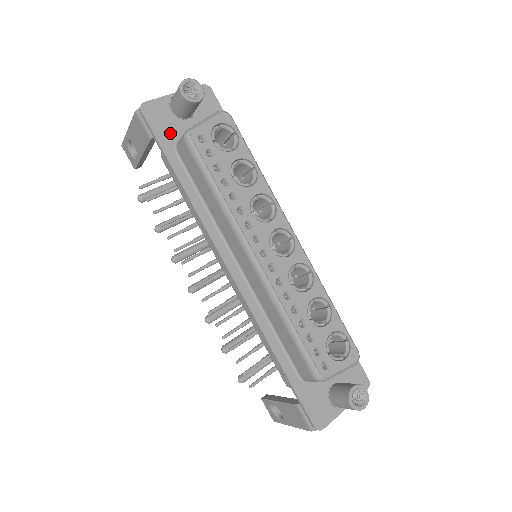
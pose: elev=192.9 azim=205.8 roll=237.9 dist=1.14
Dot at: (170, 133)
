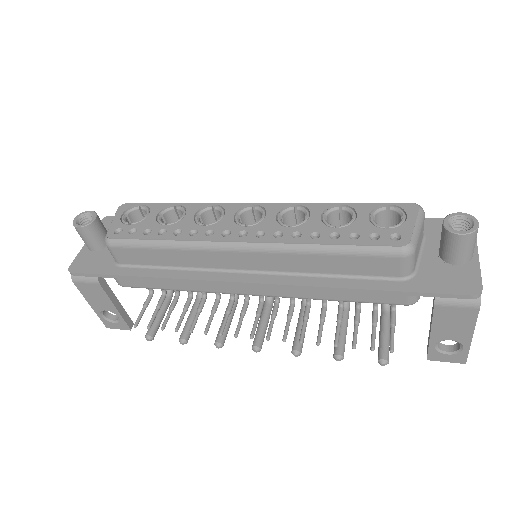
Dot at: (105, 262)
